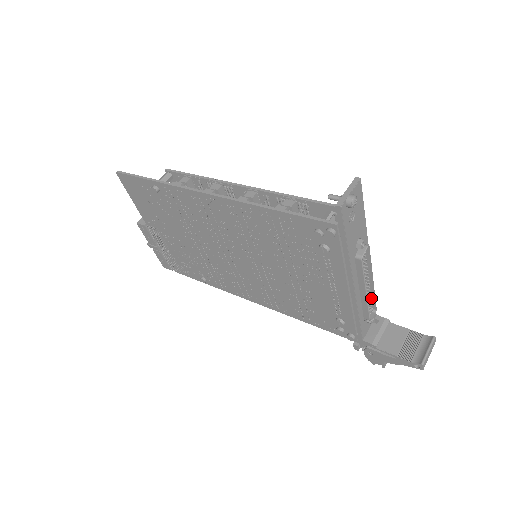
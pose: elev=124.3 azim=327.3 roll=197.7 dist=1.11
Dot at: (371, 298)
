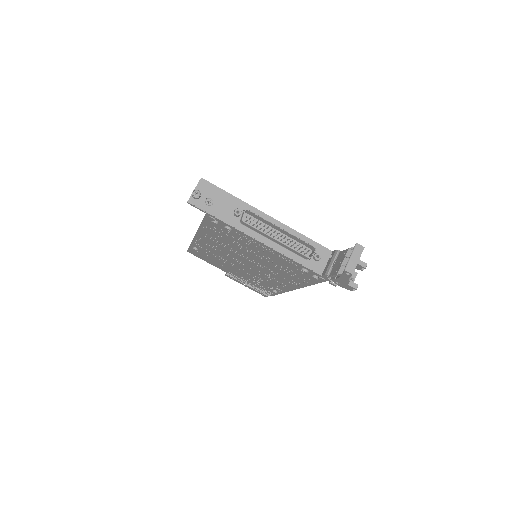
Dot at: (301, 241)
